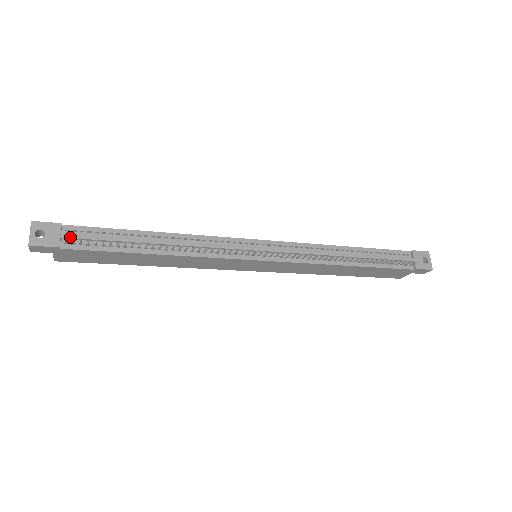
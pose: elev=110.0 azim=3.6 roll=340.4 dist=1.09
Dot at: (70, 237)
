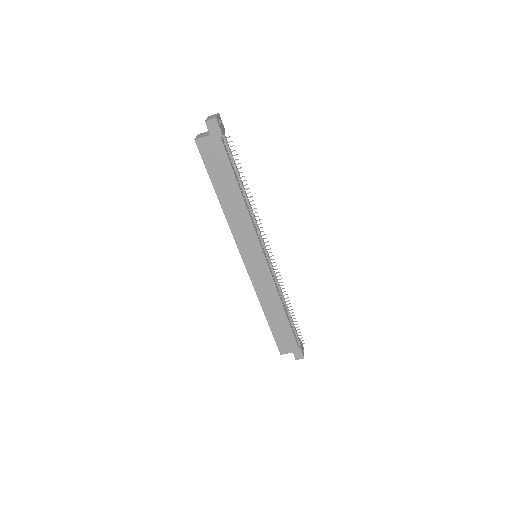
Dot at: (226, 139)
